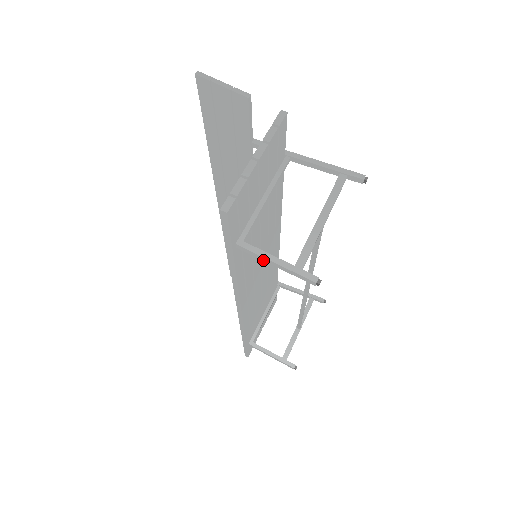
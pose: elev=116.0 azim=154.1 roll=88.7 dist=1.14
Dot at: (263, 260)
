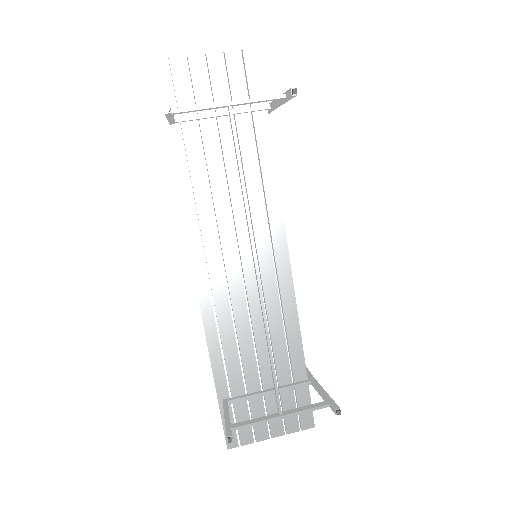
Dot at: (168, 120)
